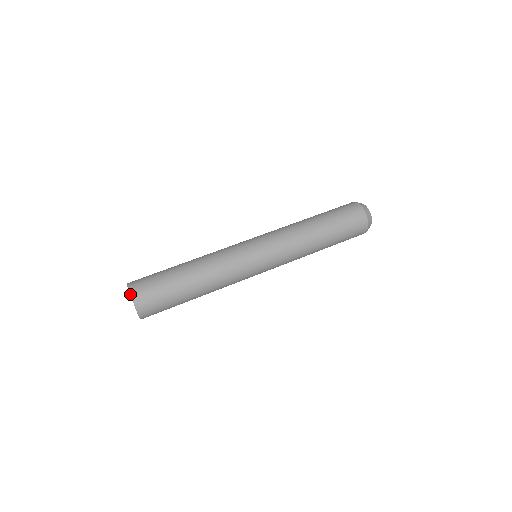
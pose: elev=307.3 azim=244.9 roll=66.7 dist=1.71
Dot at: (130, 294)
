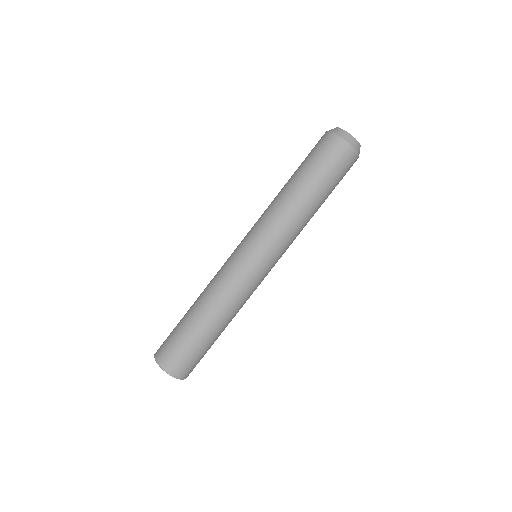
Dot at: occluded
